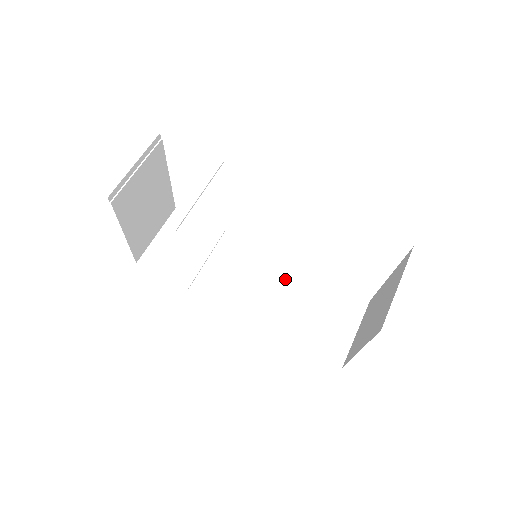
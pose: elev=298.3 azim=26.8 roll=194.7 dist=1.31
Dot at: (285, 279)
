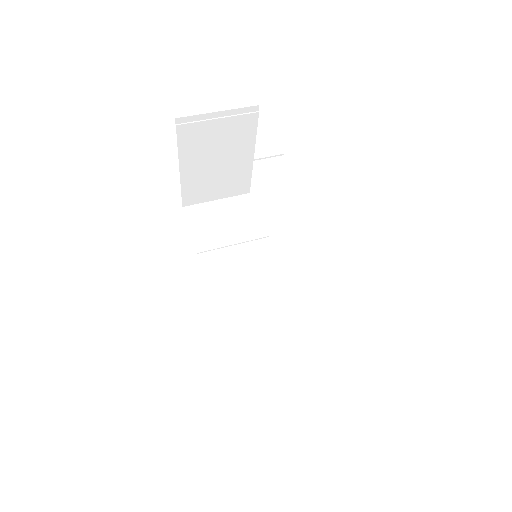
Dot at: (279, 309)
